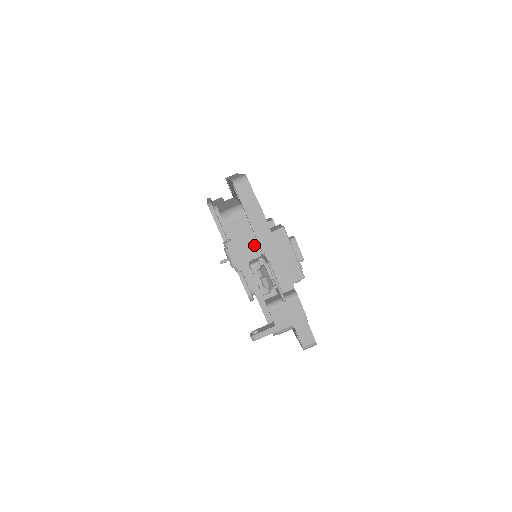
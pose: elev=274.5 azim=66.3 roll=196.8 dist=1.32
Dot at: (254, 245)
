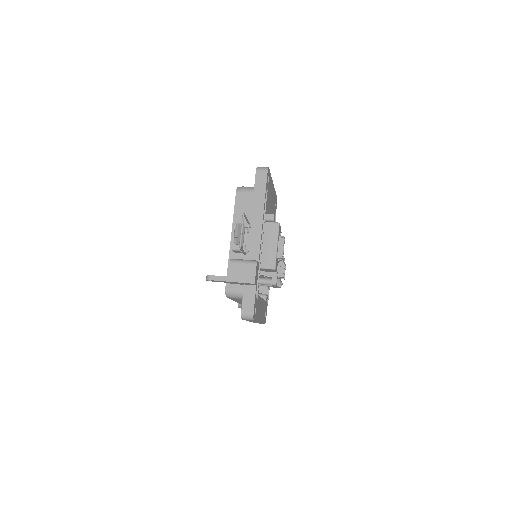
Dot at: (248, 217)
